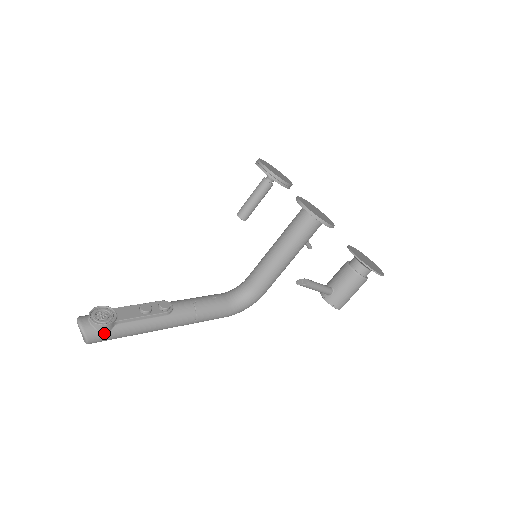
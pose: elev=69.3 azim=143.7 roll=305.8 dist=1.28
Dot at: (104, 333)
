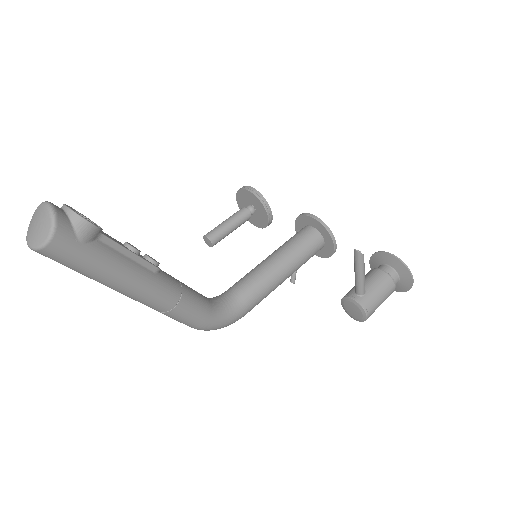
Dot at: (80, 240)
